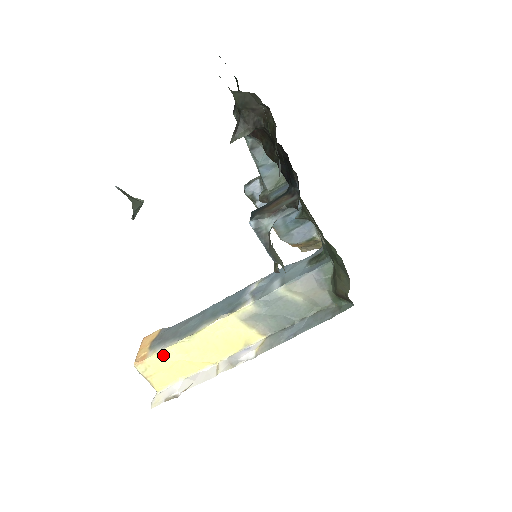
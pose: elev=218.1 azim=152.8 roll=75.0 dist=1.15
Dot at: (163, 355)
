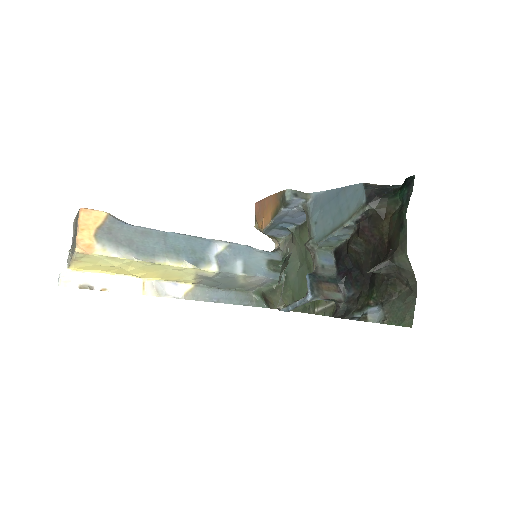
Dot at: (112, 259)
